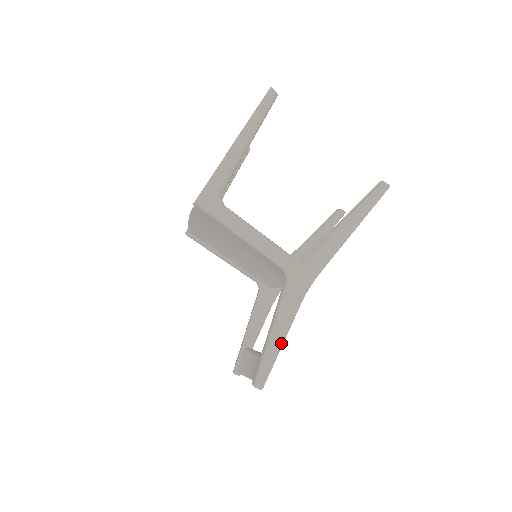
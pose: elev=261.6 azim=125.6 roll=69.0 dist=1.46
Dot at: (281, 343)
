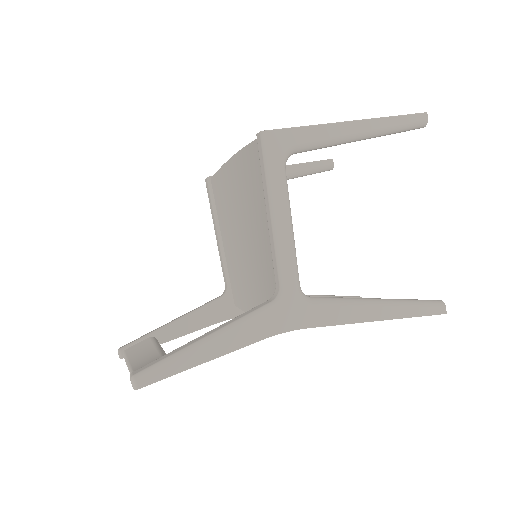
Dot at: (205, 359)
